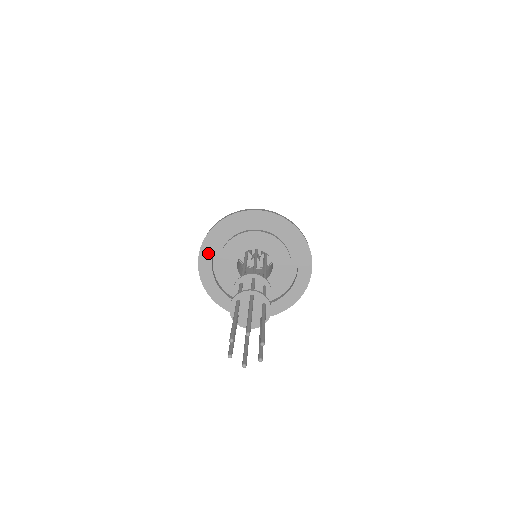
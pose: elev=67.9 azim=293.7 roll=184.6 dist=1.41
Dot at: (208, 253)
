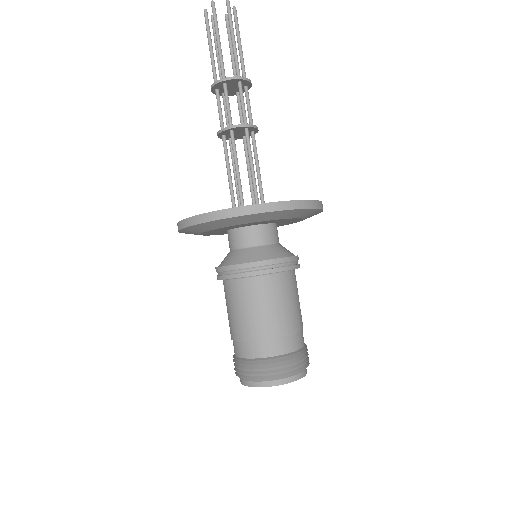
Dot at: occluded
